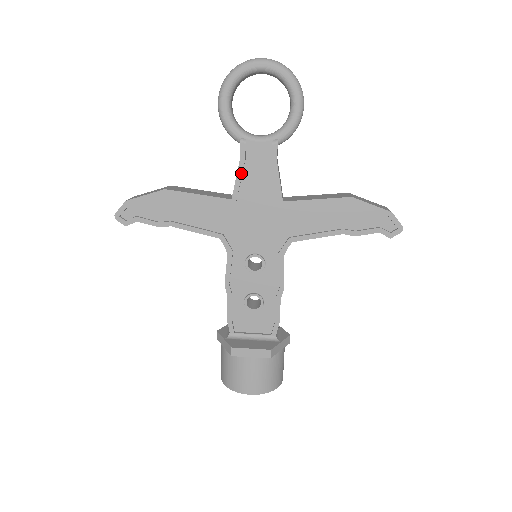
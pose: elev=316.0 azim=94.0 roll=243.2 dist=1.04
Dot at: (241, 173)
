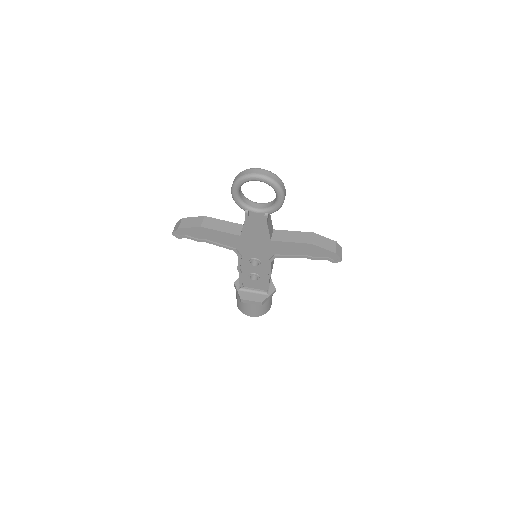
Dot at: (246, 226)
